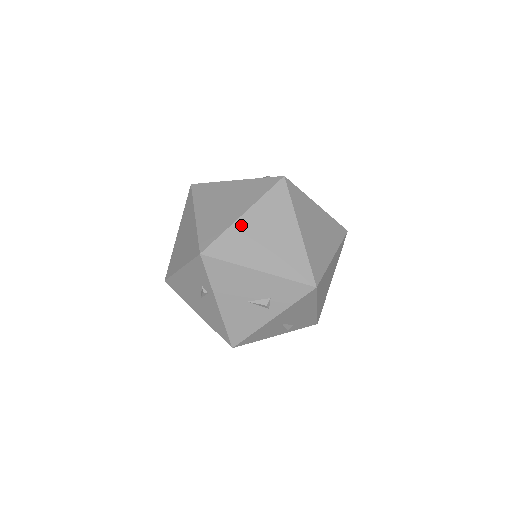
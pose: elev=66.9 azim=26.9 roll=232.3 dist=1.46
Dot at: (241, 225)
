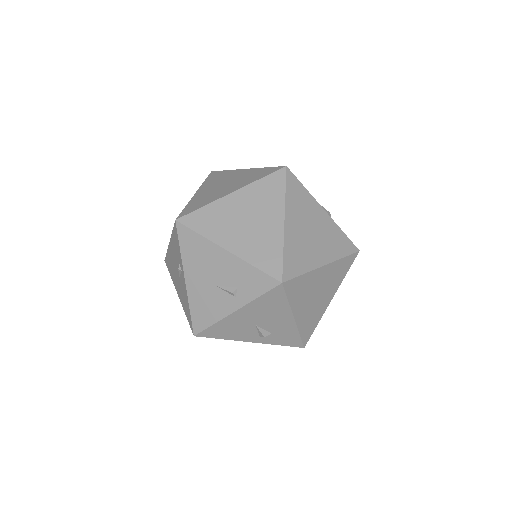
Dot at: (317, 274)
